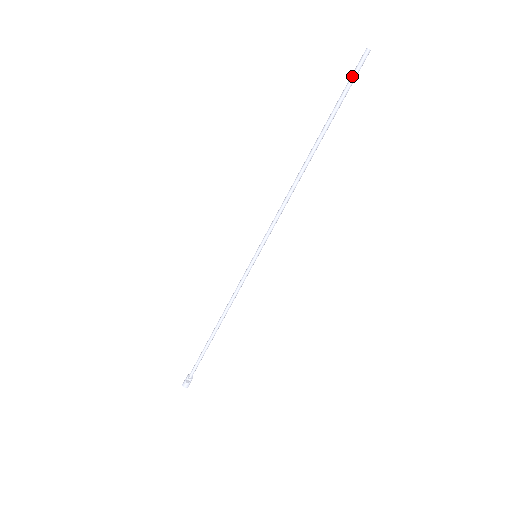
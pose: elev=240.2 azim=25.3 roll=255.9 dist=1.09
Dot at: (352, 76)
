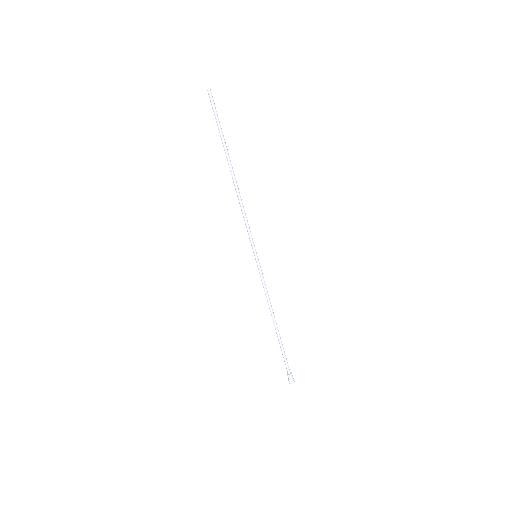
Dot at: (213, 111)
